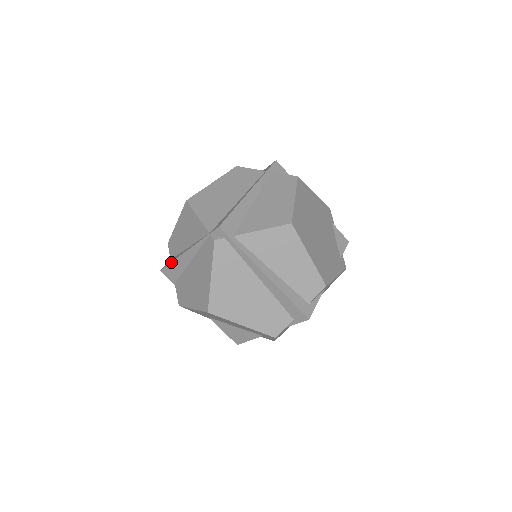
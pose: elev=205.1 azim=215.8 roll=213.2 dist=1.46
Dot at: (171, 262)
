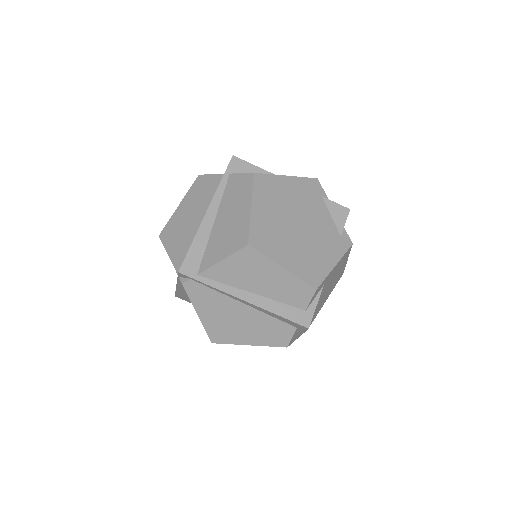
Dot at: (175, 292)
